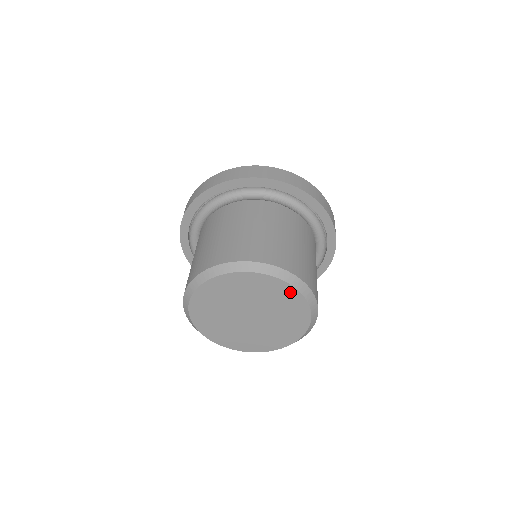
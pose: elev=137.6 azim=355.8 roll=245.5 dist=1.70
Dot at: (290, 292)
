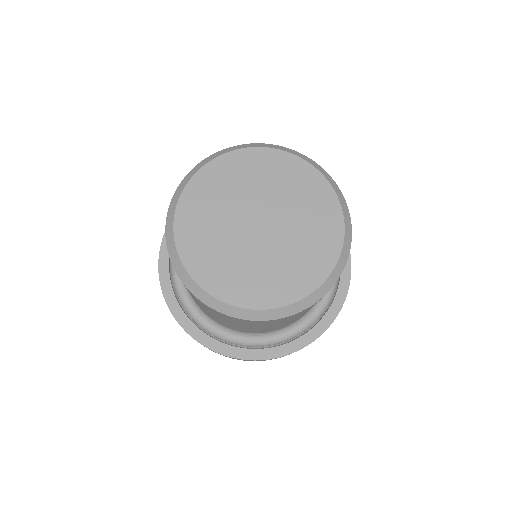
Dot at: (263, 156)
